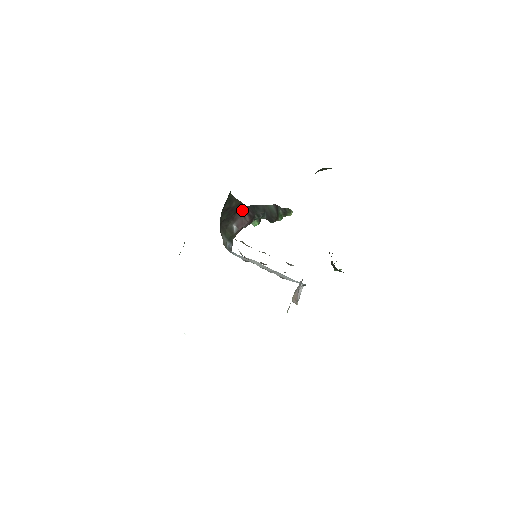
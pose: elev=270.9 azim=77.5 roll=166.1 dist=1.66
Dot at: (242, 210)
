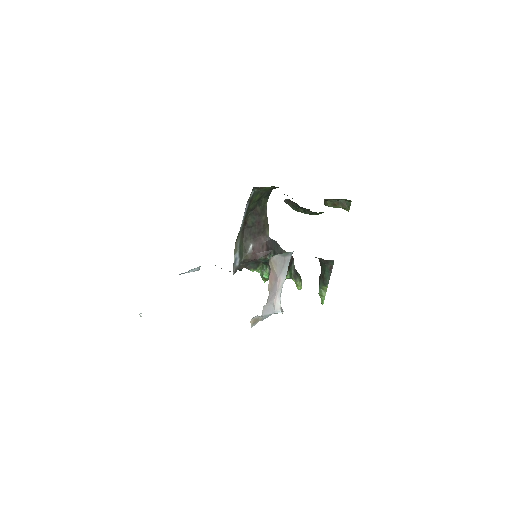
Dot at: (265, 239)
